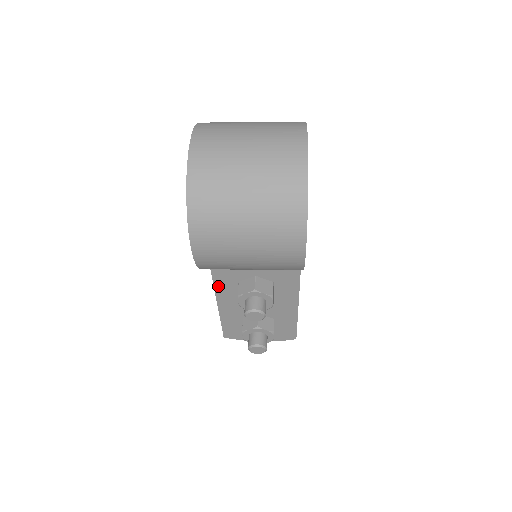
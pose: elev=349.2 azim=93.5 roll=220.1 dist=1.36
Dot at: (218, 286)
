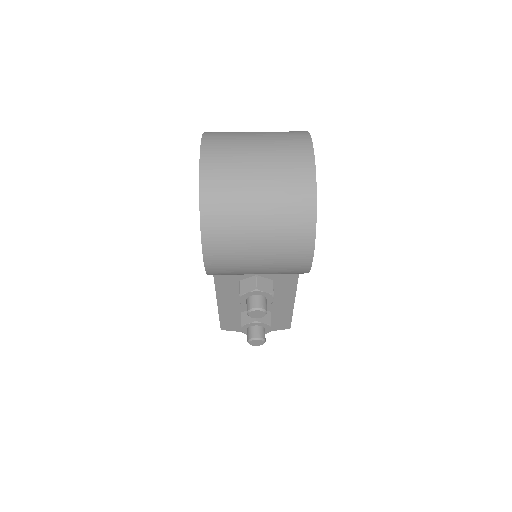
Dot at: (219, 285)
